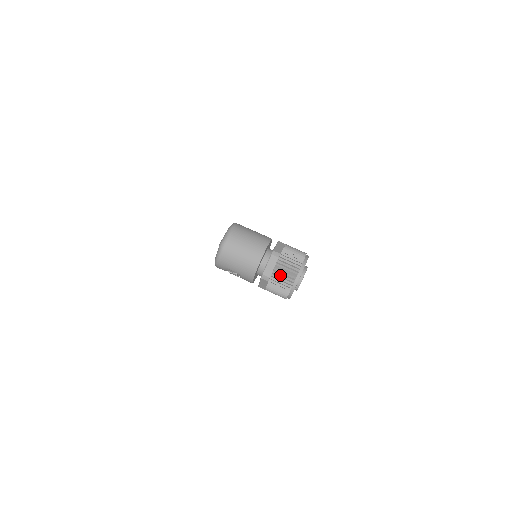
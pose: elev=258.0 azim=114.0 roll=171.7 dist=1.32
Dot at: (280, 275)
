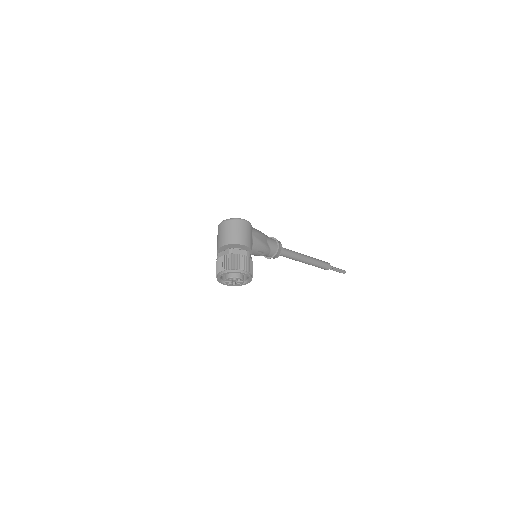
Dot at: (220, 262)
